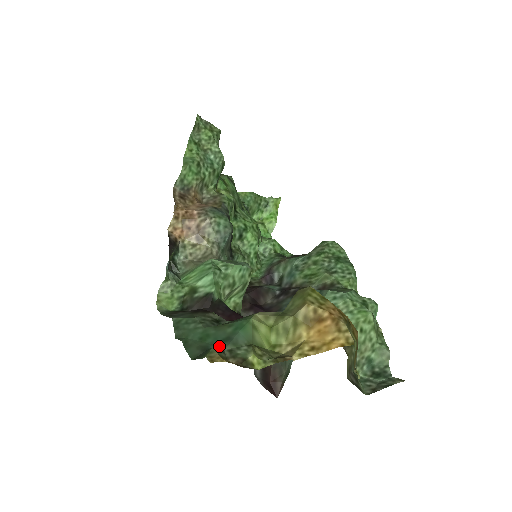
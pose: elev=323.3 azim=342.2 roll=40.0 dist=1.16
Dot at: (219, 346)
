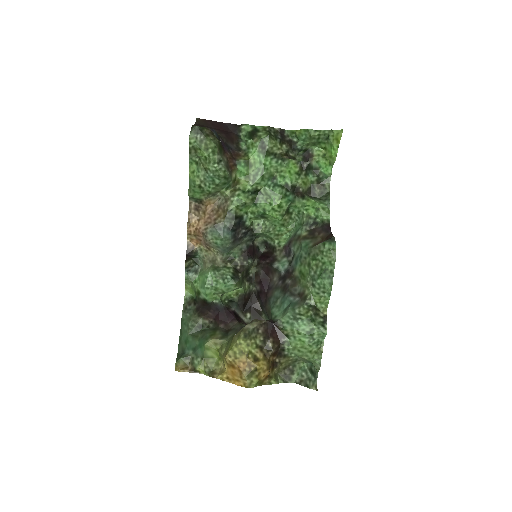
Dot at: (190, 352)
